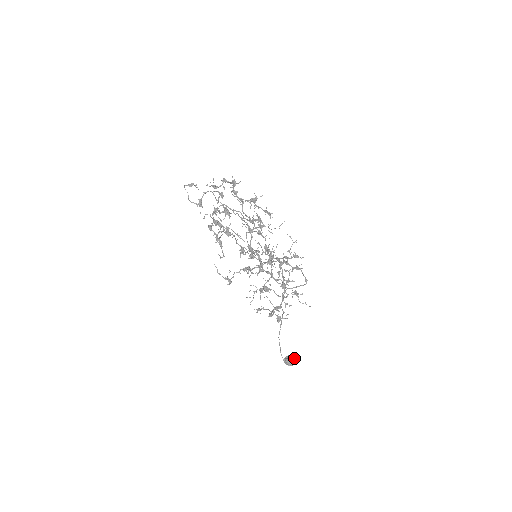
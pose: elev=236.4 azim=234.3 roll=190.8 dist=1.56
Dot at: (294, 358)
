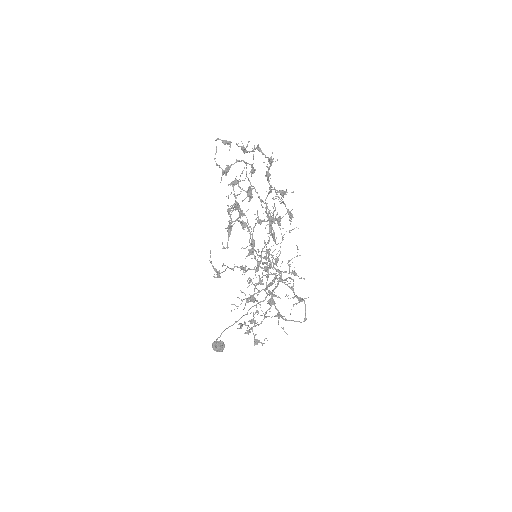
Dot at: (224, 346)
